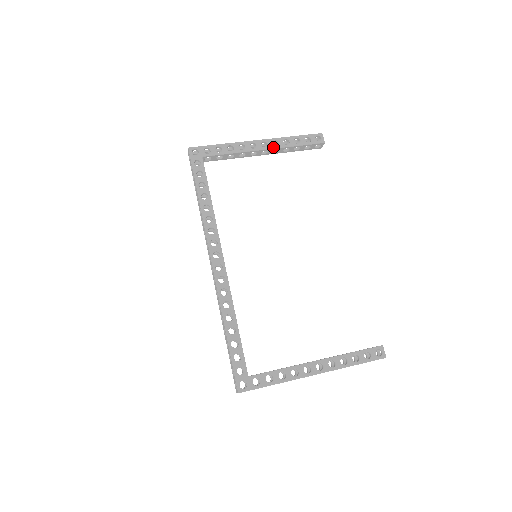
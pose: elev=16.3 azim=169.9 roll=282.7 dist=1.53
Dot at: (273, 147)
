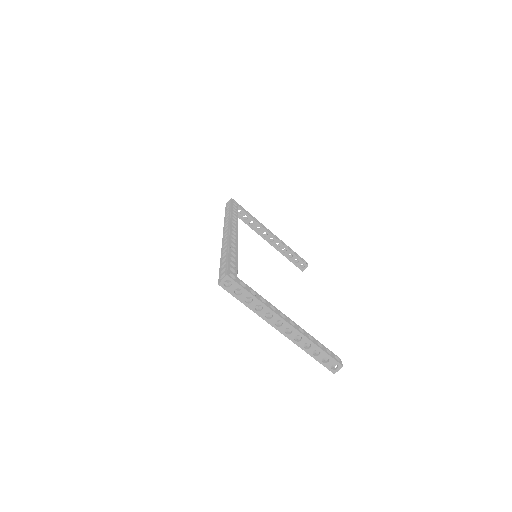
Dot at: occluded
